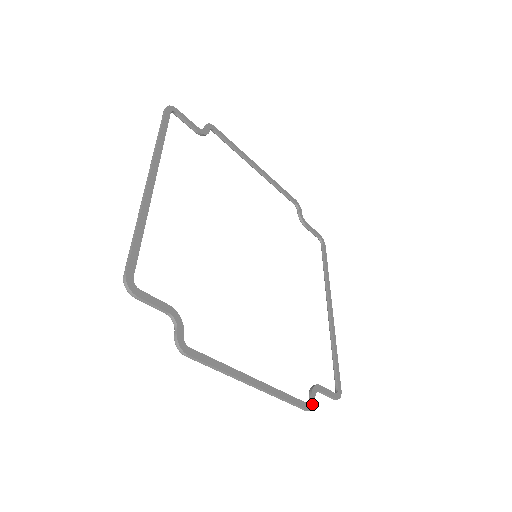
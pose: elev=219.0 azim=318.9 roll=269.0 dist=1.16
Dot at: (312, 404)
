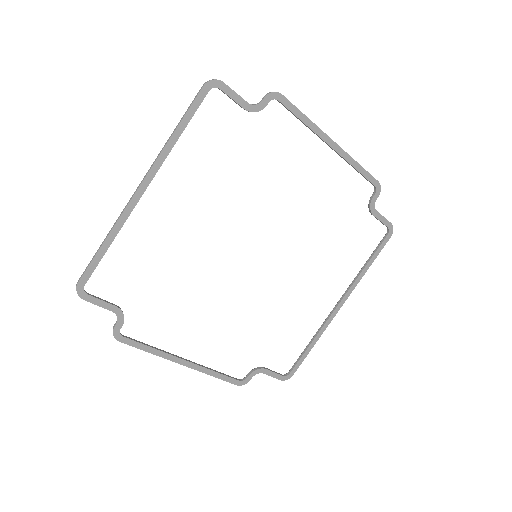
Dot at: (245, 381)
